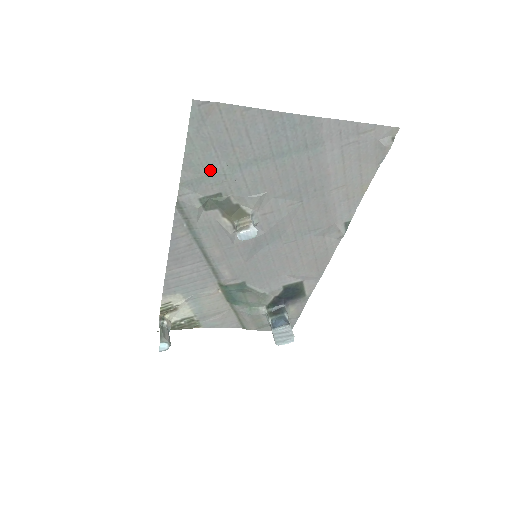
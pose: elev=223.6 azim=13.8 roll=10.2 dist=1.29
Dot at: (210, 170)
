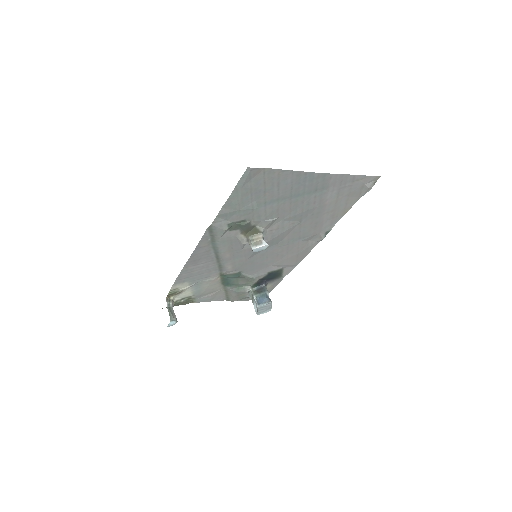
Dot at: (243, 207)
